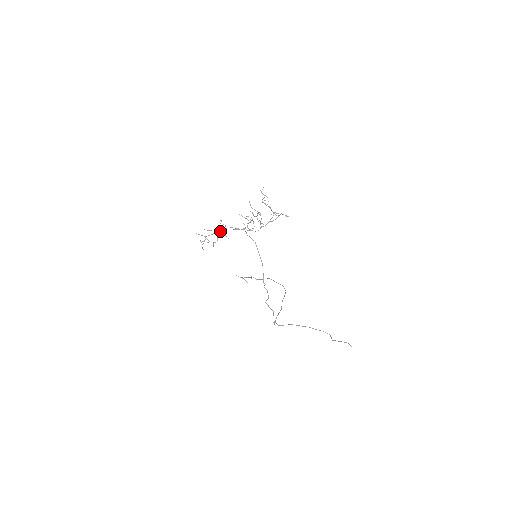
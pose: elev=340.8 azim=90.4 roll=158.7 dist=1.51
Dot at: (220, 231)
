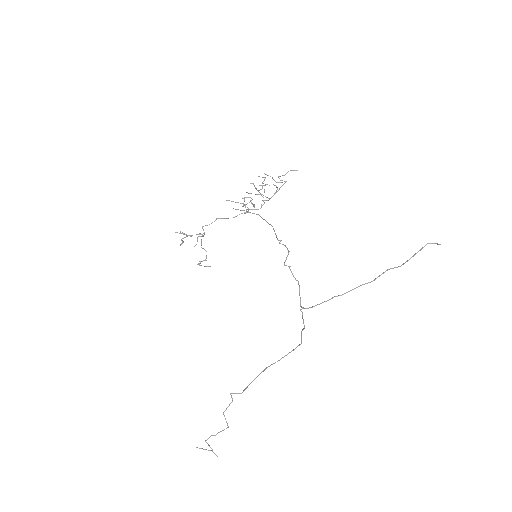
Dot at: (199, 265)
